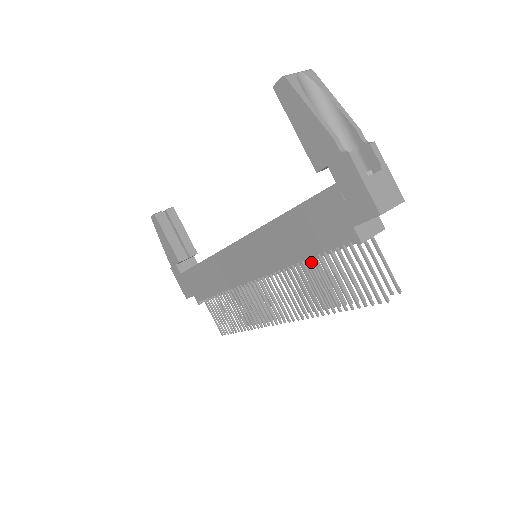
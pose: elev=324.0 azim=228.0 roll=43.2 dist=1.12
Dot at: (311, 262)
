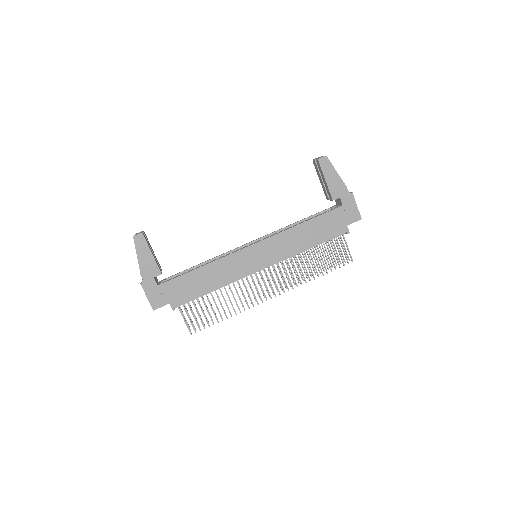
Dot at: (298, 254)
